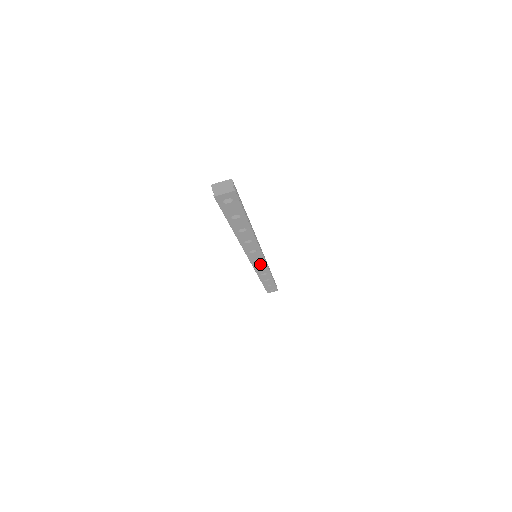
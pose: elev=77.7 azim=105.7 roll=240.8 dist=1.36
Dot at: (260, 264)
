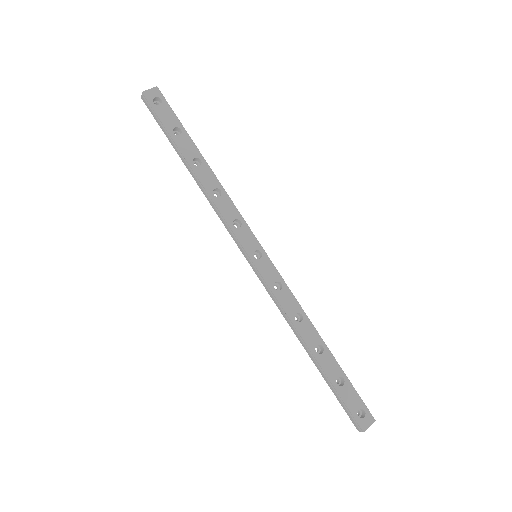
Dot at: (271, 273)
